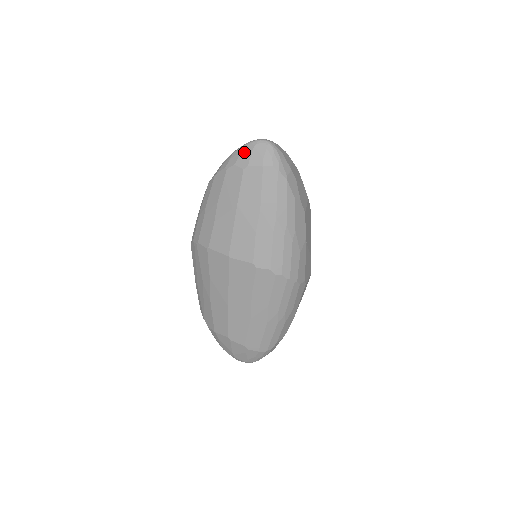
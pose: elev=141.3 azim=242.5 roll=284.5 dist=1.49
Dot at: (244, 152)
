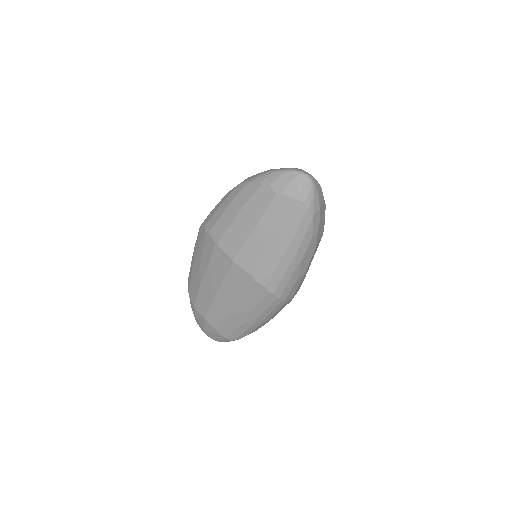
Dot at: (283, 178)
